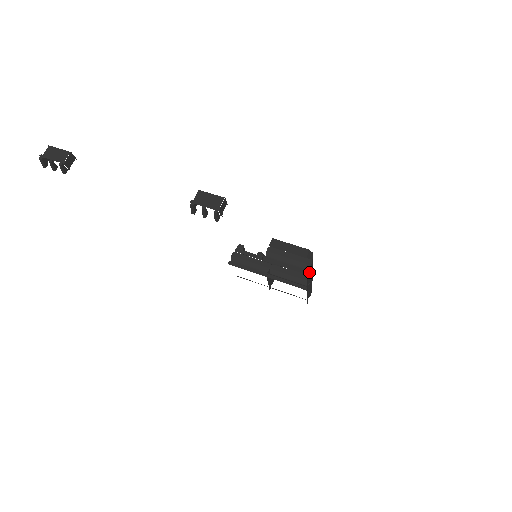
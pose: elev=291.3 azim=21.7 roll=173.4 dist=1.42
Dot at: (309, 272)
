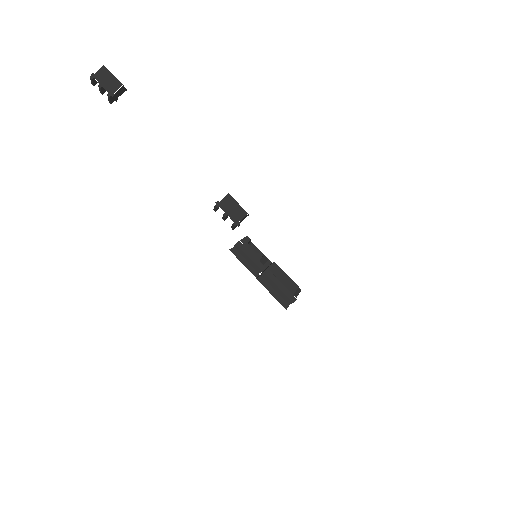
Dot at: occluded
